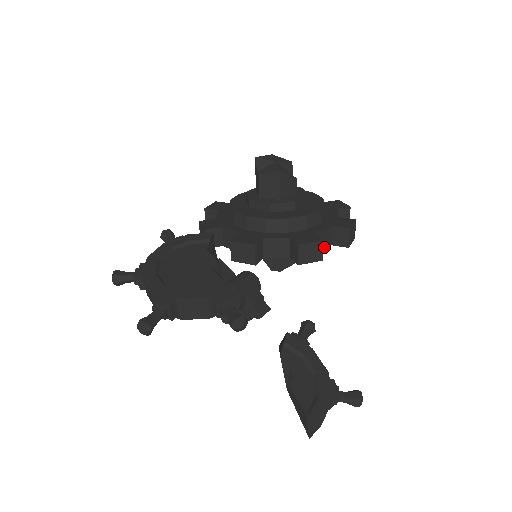
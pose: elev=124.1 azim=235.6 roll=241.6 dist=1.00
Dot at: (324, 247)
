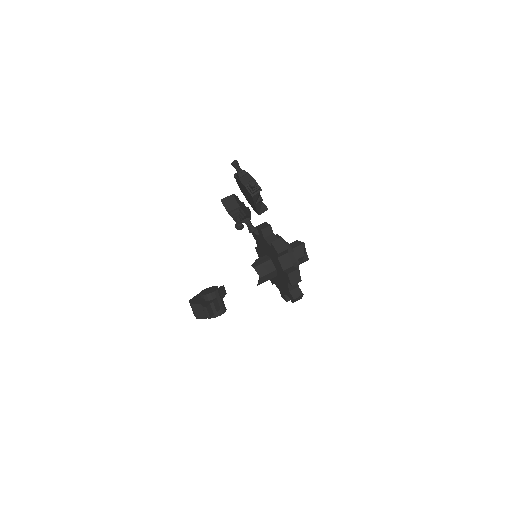
Dot at: (282, 265)
